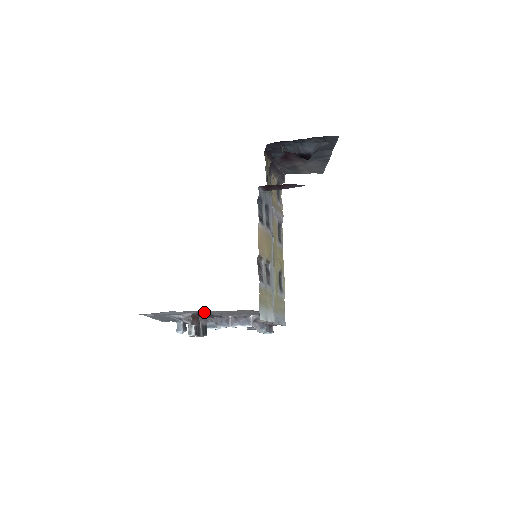
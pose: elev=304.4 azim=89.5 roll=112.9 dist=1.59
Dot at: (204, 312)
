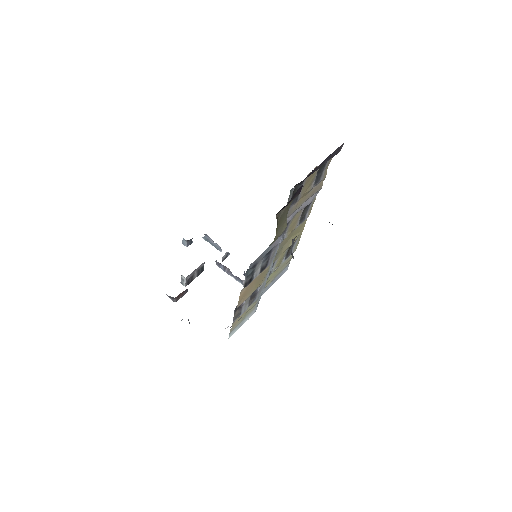
Dot at: occluded
